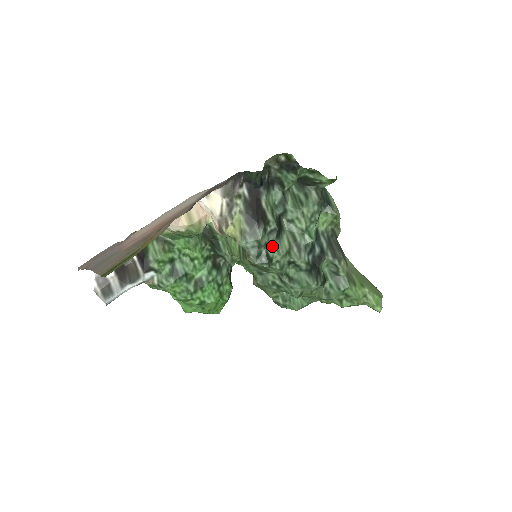
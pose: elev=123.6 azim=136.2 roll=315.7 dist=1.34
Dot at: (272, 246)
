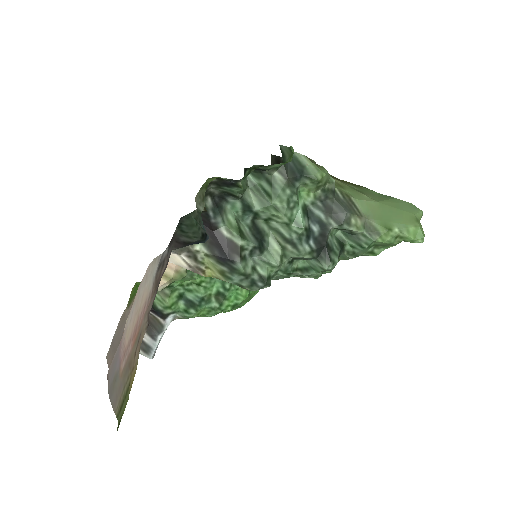
Dot at: (261, 264)
